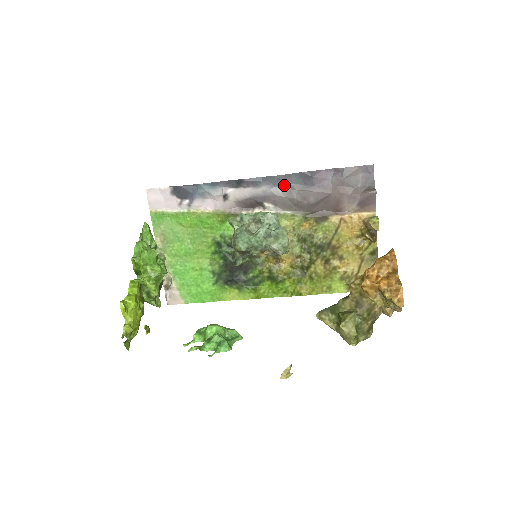
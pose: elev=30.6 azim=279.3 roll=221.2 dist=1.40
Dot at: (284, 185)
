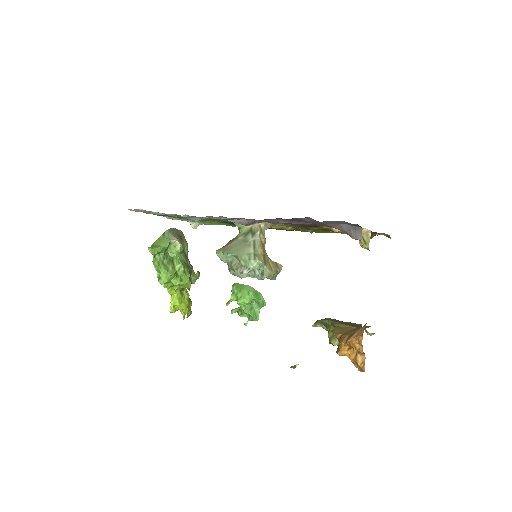
Dot at: occluded
